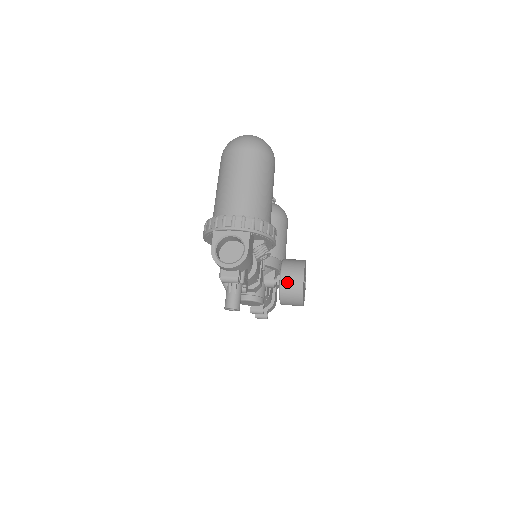
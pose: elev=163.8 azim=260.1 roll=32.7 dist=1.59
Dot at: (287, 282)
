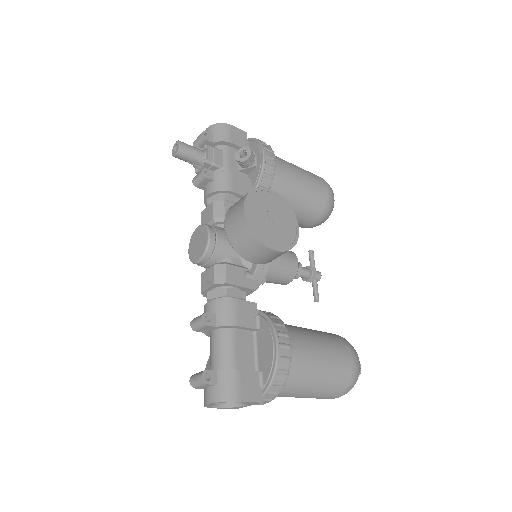
Dot at: occluded
